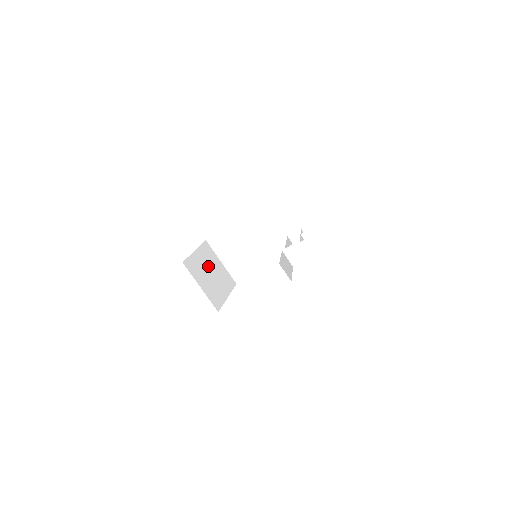
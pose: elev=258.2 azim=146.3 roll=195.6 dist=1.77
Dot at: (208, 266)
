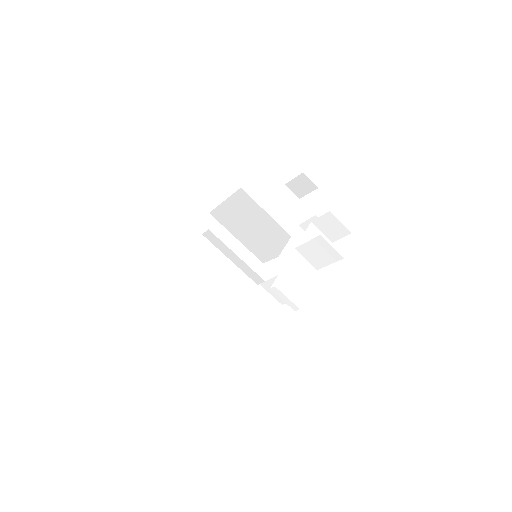
Dot at: (206, 259)
